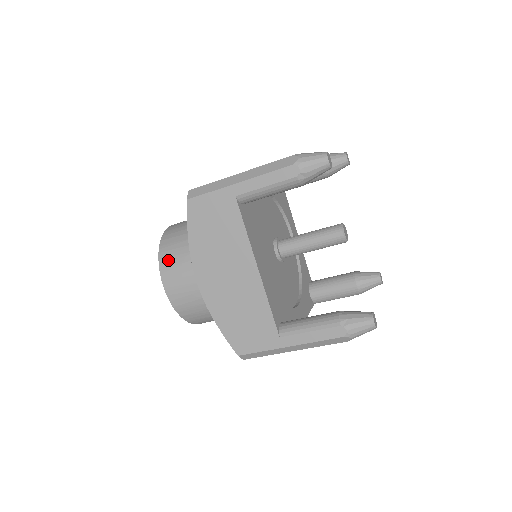
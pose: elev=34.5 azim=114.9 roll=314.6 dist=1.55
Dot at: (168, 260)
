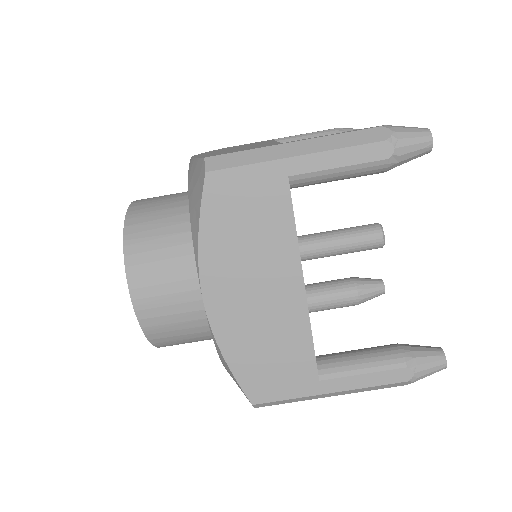
Dot at: occluded
